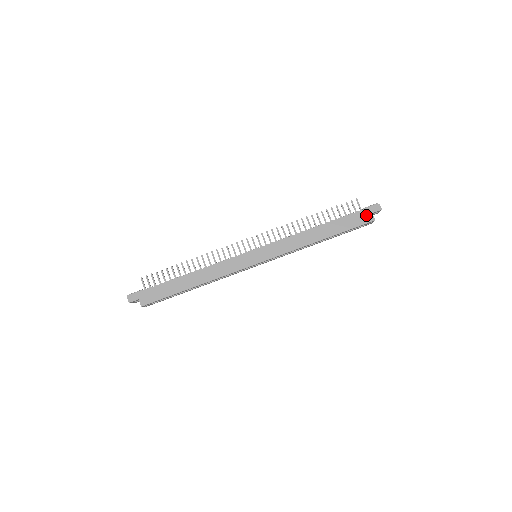
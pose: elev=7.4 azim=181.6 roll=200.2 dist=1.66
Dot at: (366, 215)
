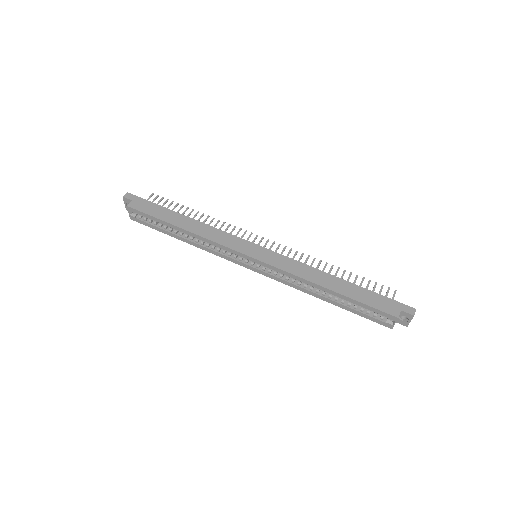
Dot at: (393, 306)
